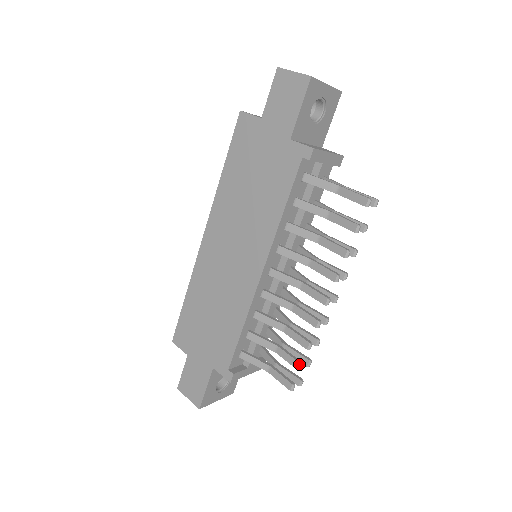
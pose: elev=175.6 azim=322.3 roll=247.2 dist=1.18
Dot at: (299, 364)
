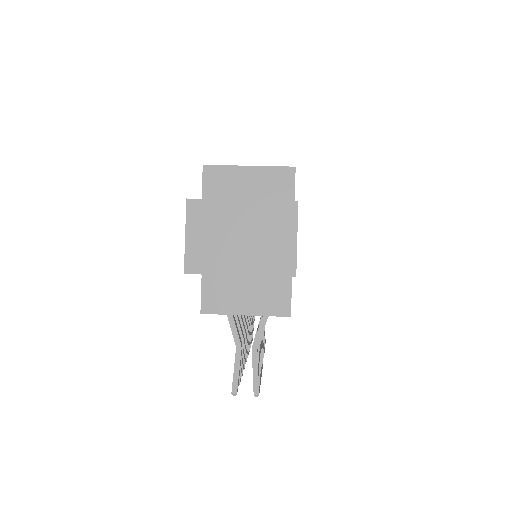
Dot at: occluded
